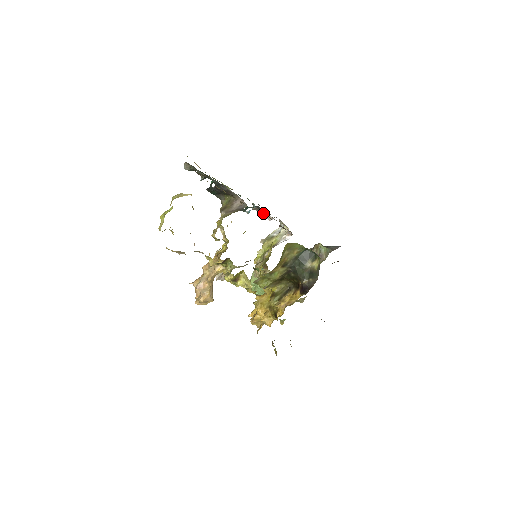
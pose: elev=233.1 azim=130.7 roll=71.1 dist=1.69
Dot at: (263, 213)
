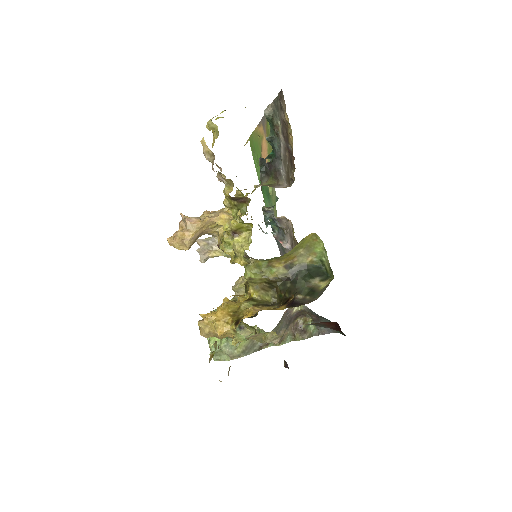
Dot at: (281, 240)
